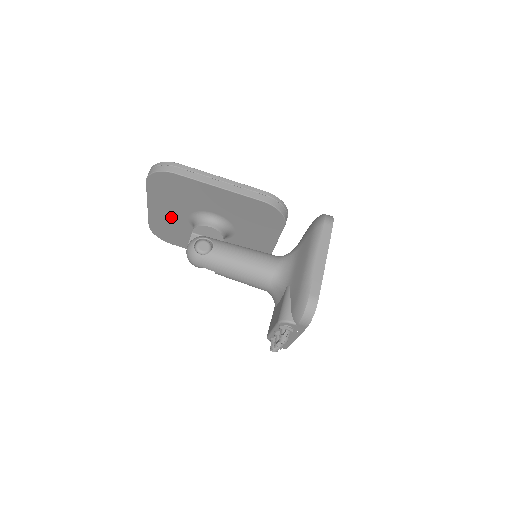
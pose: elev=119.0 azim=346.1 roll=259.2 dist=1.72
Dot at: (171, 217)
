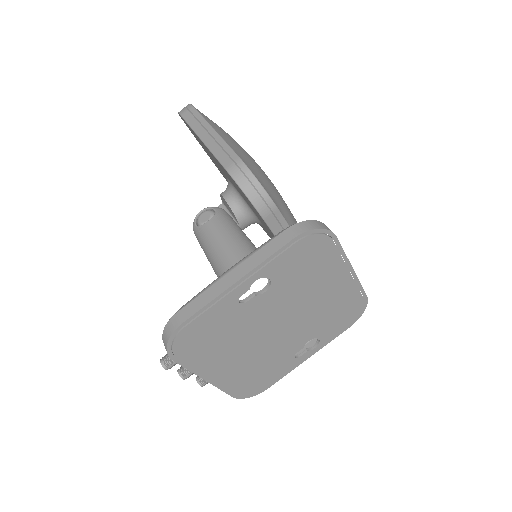
Dot at: occluded
